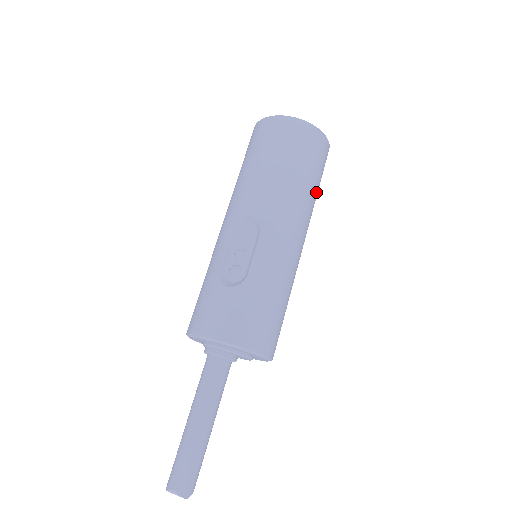
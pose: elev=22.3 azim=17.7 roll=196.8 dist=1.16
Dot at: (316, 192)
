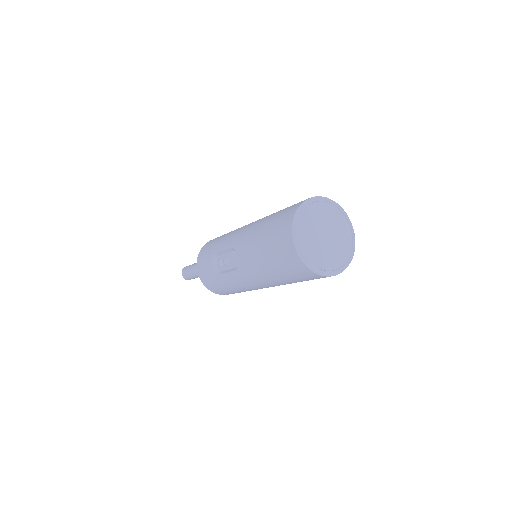
Dot at: occluded
